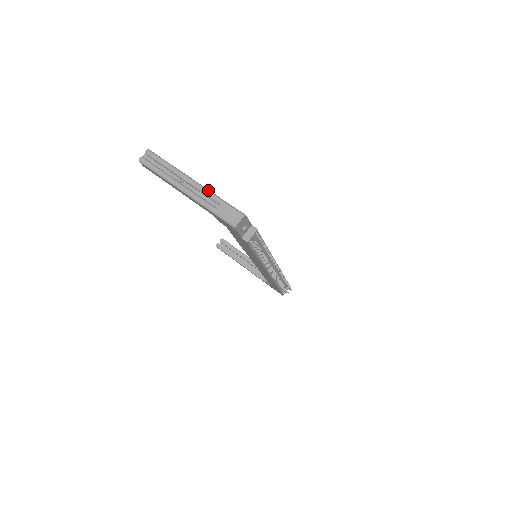
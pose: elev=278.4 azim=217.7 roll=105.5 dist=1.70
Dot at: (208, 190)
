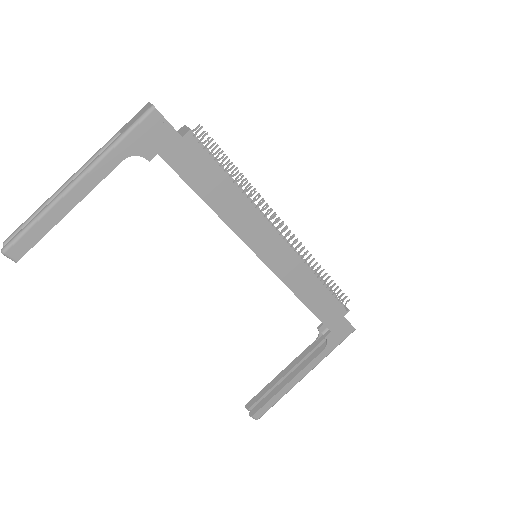
Dot at: (97, 152)
